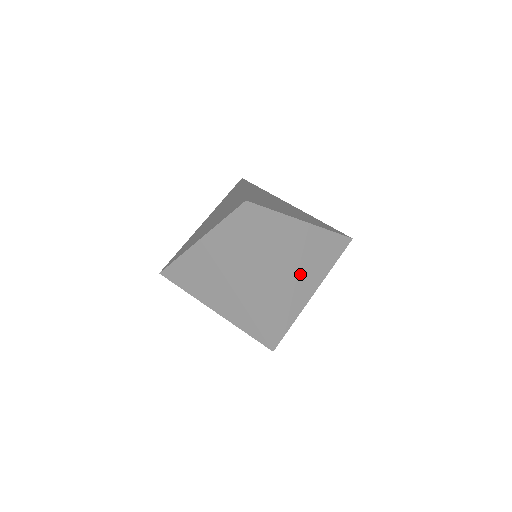
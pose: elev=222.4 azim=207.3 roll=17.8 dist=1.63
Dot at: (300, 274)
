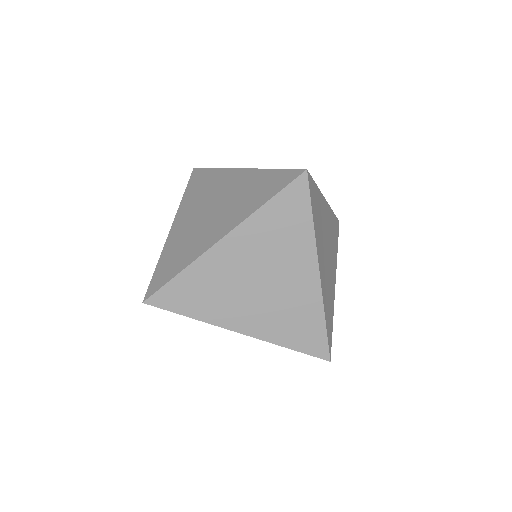
Dot at: (278, 281)
